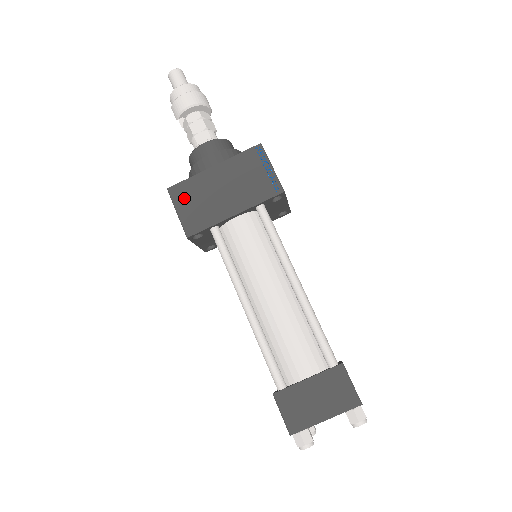
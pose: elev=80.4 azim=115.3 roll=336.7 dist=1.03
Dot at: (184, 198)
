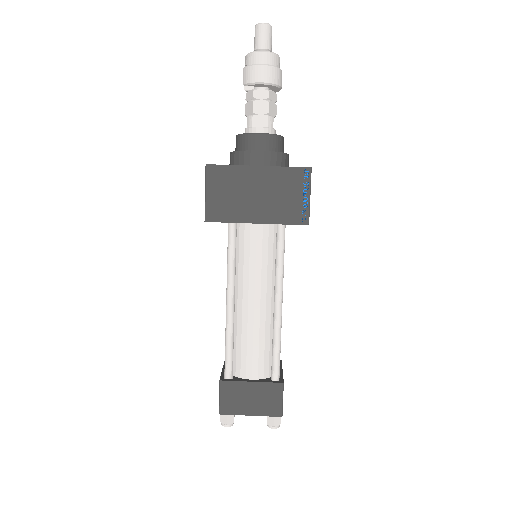
Dot at: (218, 182)
